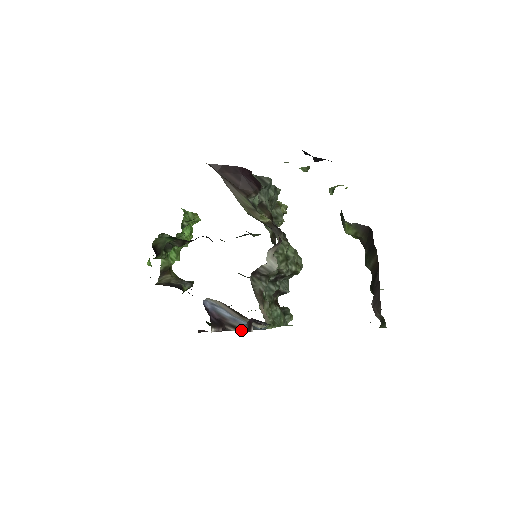
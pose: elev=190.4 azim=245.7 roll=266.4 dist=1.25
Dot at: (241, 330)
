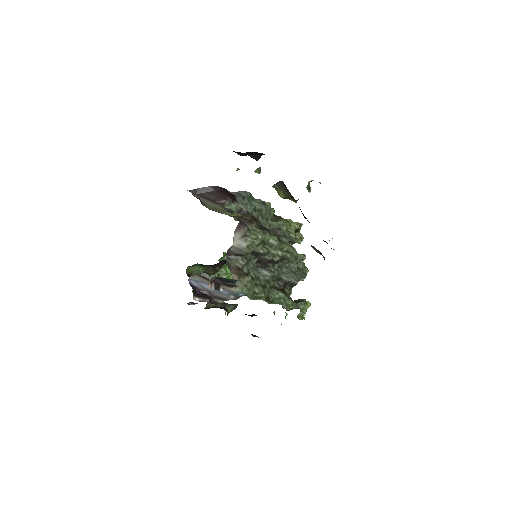
Dot at: (227, 300)
